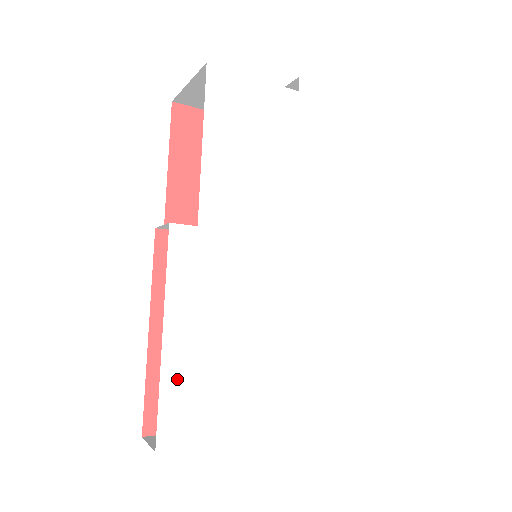
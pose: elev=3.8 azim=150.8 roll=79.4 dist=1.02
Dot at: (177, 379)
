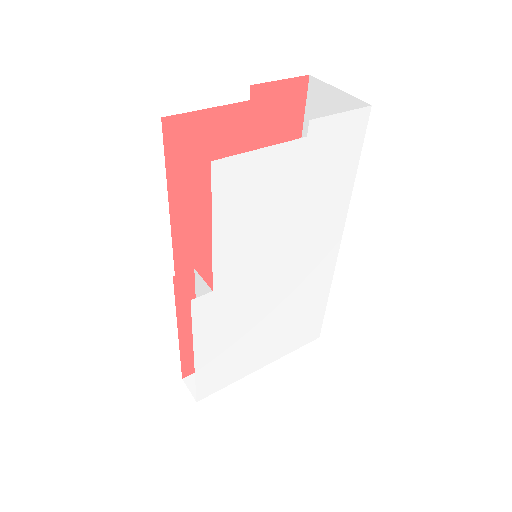
Dot at: (206, 371)
